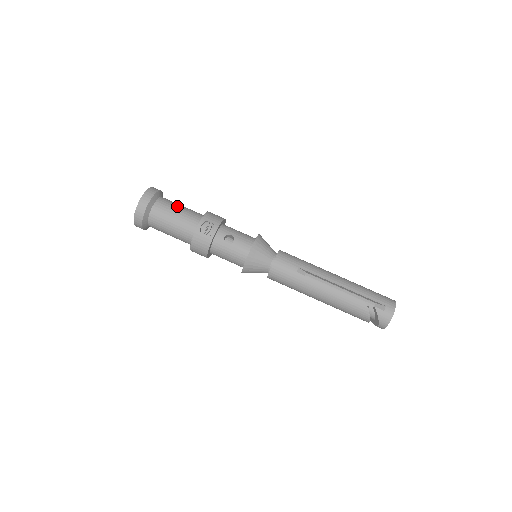
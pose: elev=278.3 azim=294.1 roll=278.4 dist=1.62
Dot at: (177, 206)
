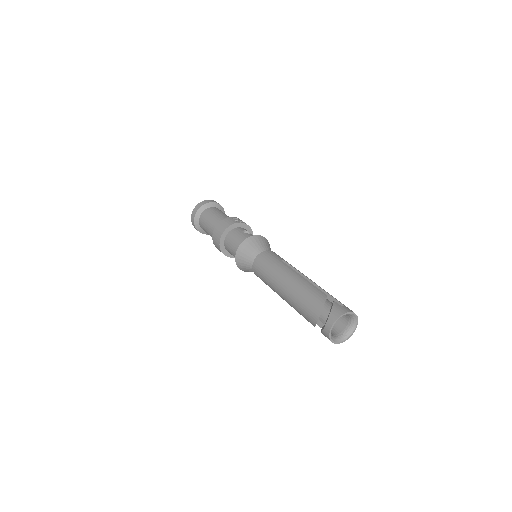
Dot at: occluded
